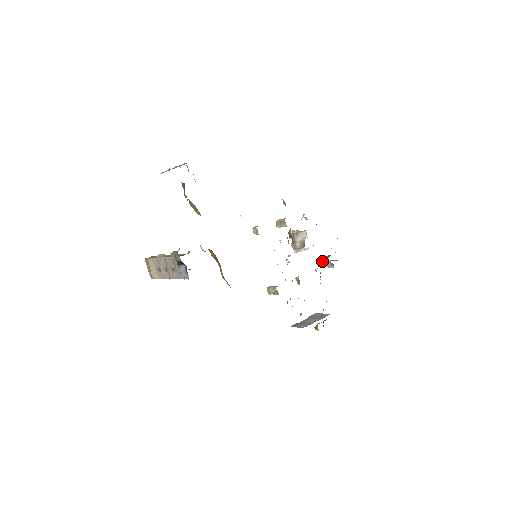
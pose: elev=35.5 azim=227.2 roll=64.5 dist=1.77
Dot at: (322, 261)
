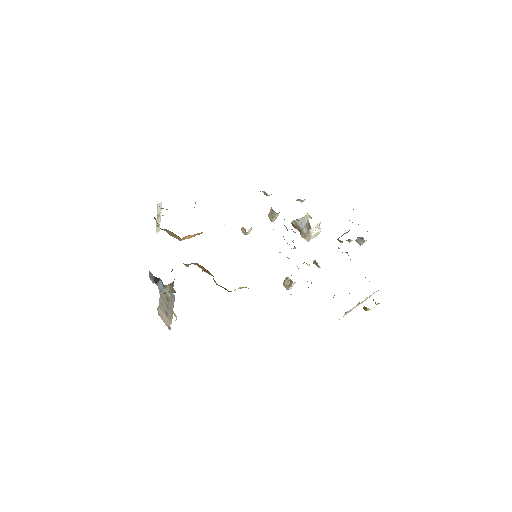
Dot at: occluded
